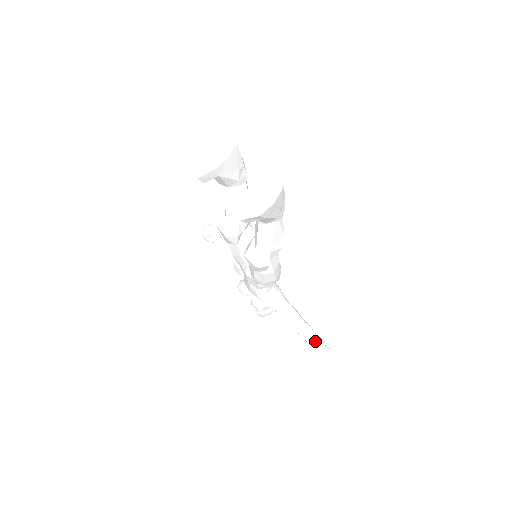
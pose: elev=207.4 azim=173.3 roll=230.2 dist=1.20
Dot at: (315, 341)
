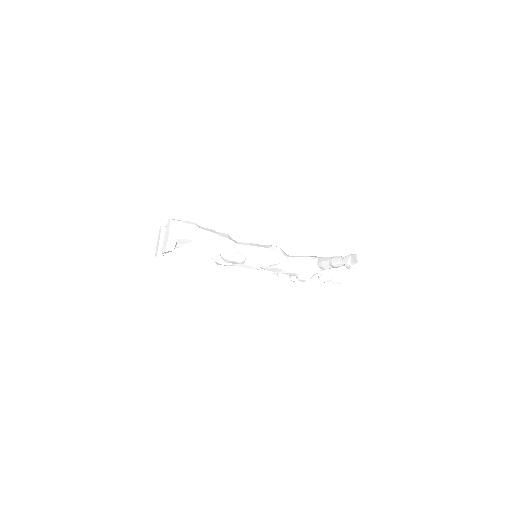
Dot at: (340, 261)
